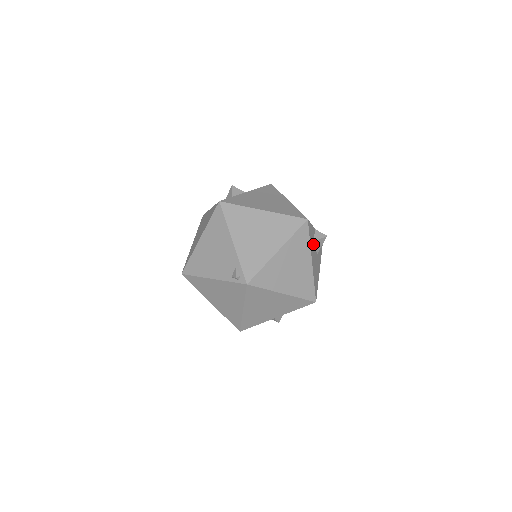
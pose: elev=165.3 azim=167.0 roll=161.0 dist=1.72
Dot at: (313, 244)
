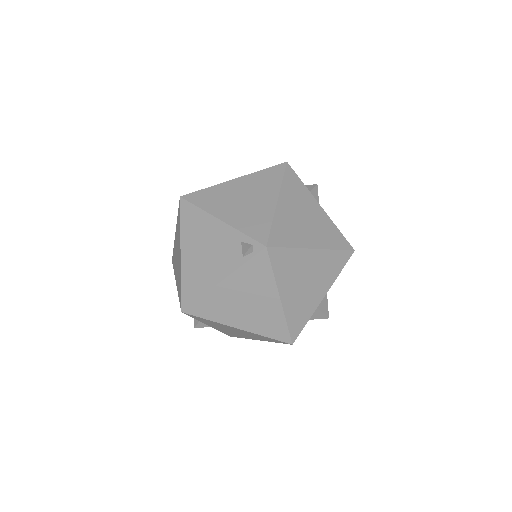
Dot at: occluded
